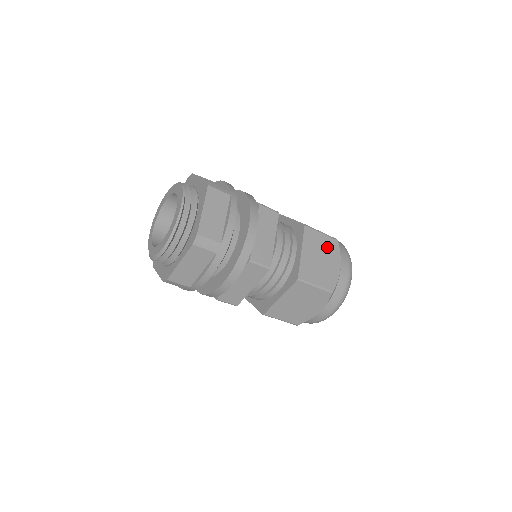
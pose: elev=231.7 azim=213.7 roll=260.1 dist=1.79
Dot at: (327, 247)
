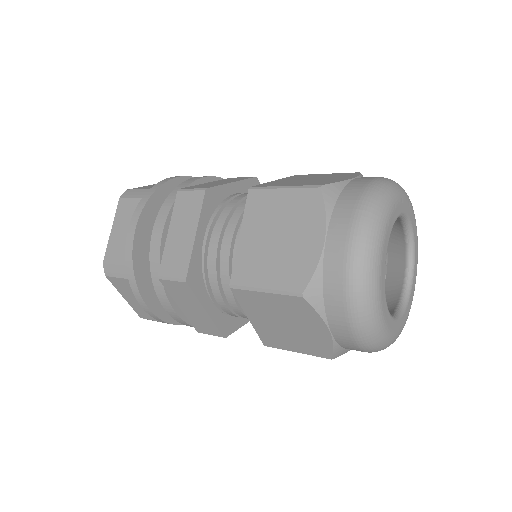
Dot at: occluded
